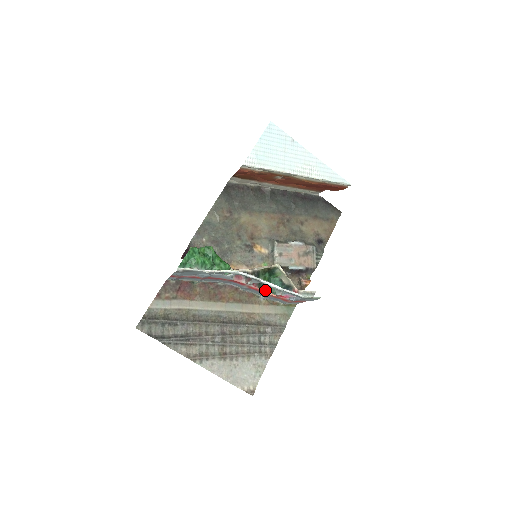
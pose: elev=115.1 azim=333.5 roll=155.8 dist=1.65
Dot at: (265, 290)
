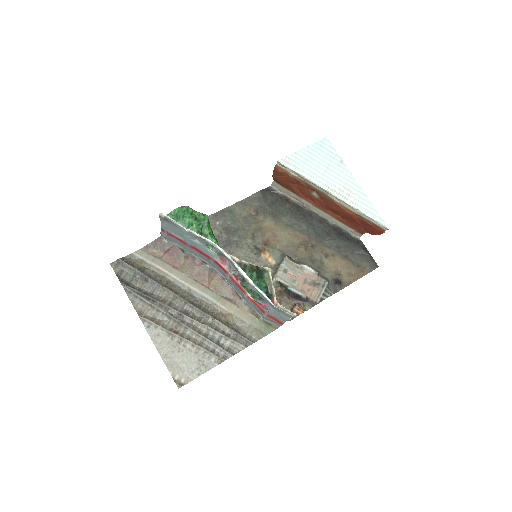
Dot at: (246, 290)
